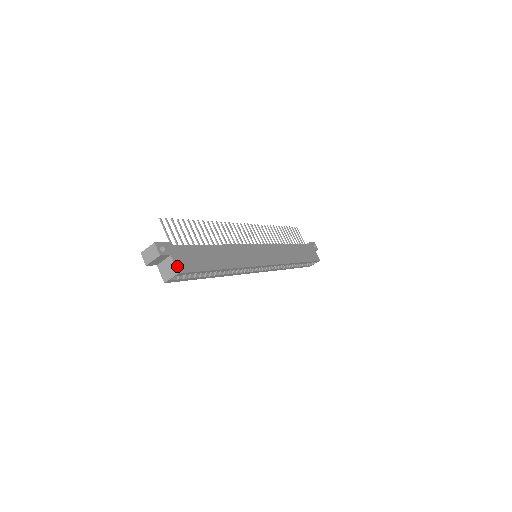
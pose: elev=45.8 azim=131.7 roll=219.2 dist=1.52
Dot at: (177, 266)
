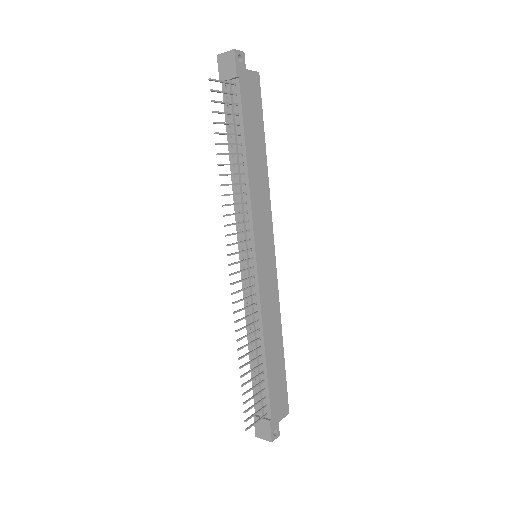
Dot at: (285, 415)
